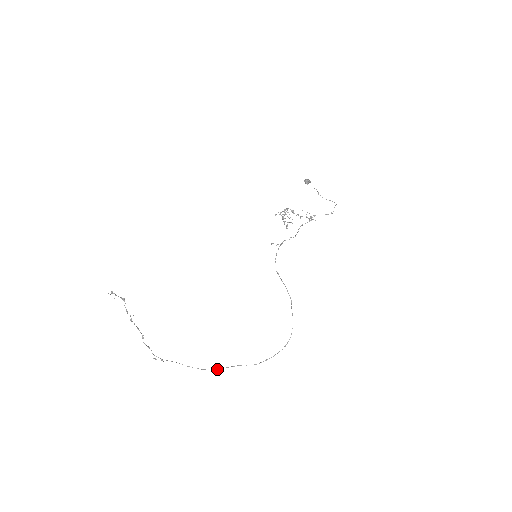
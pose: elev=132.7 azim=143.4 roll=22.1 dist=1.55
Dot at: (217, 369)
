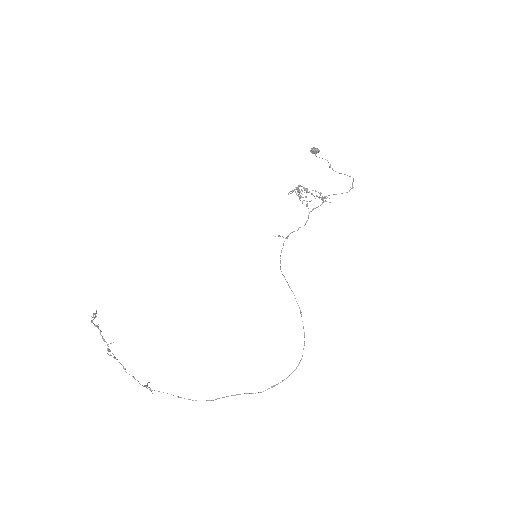
Dot at: occluded
